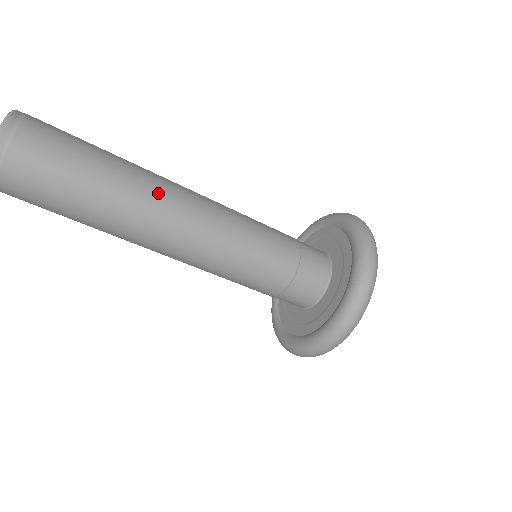
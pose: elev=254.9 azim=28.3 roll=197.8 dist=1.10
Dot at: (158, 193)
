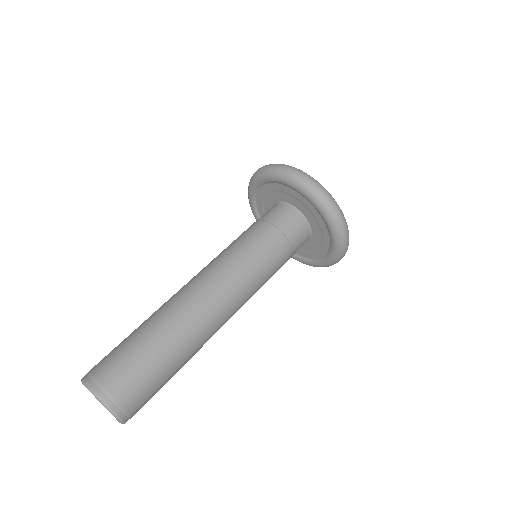
Dot at: (199, 322)
